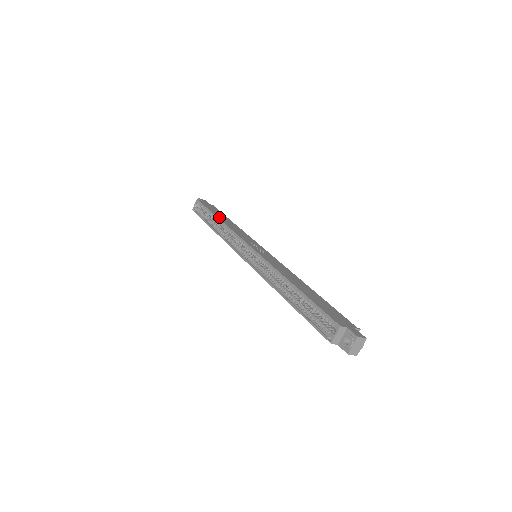
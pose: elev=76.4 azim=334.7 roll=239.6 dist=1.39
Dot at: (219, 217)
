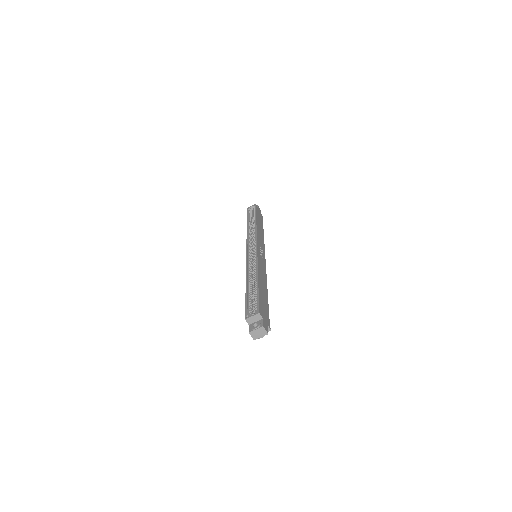
Dot at: occluded
